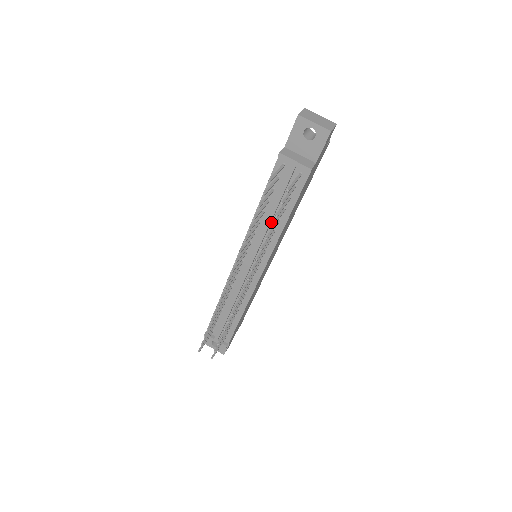
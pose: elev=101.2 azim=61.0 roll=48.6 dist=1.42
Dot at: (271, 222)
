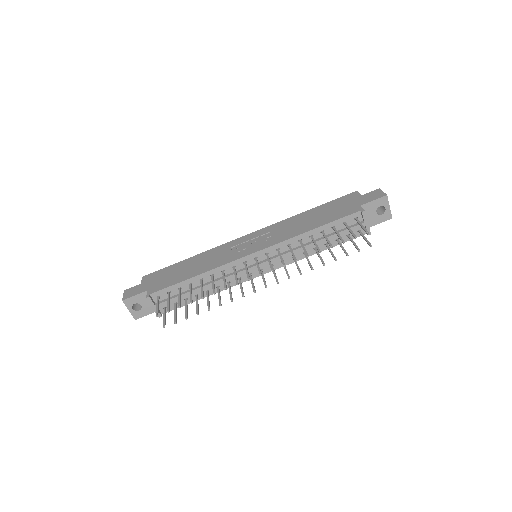
Dot at: (309, 246)
